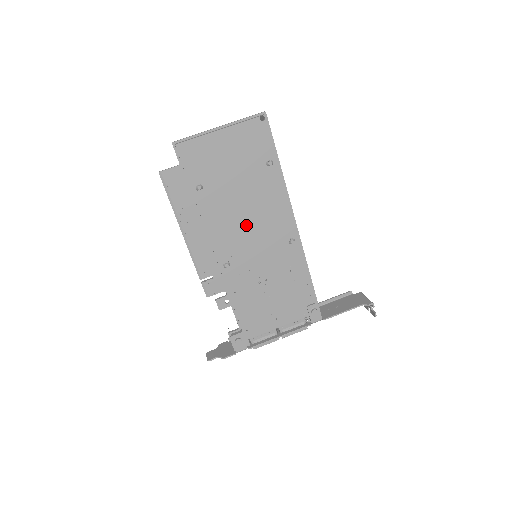
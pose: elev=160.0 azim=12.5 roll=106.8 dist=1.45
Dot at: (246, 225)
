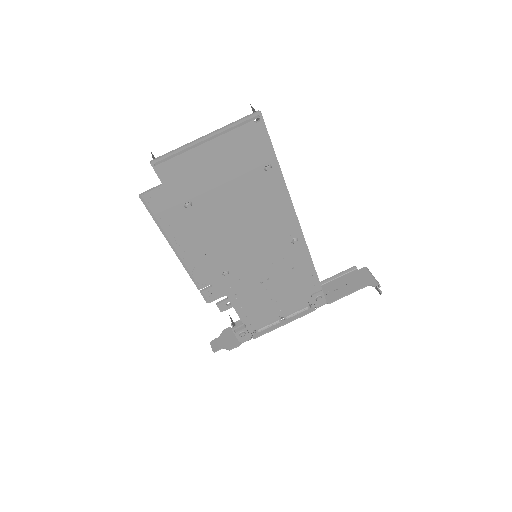
Dot at: (244, 233)
